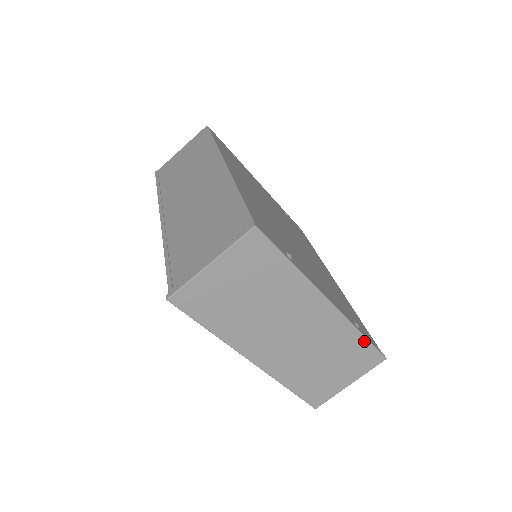
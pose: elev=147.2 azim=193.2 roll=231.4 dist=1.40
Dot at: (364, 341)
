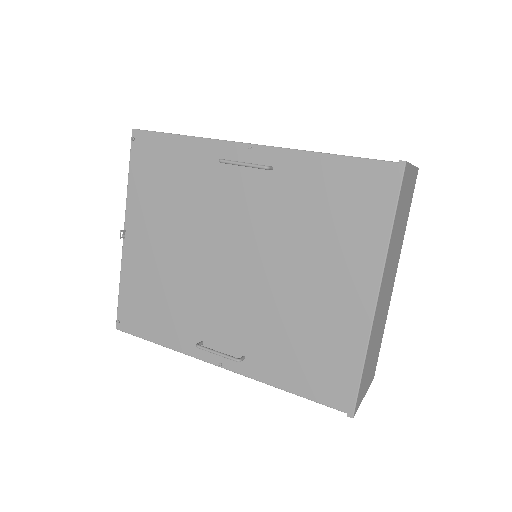
Dot at: (381, 342)
